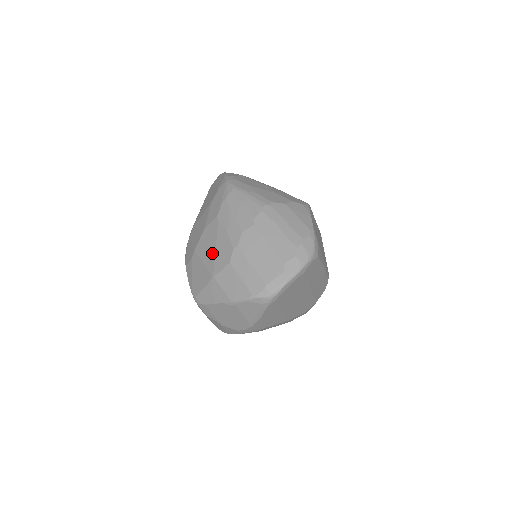
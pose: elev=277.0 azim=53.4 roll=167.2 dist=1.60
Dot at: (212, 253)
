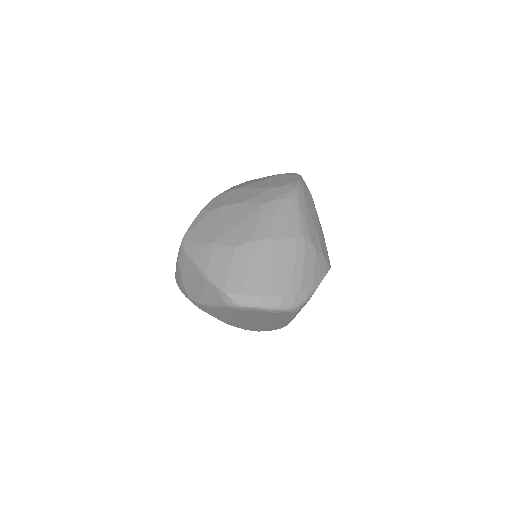
Dot at: (231, 225)
